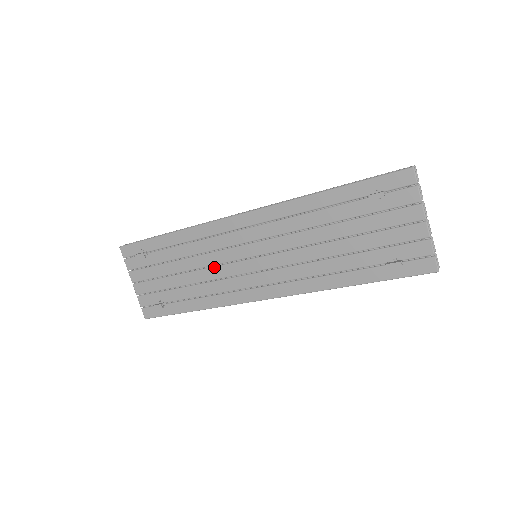
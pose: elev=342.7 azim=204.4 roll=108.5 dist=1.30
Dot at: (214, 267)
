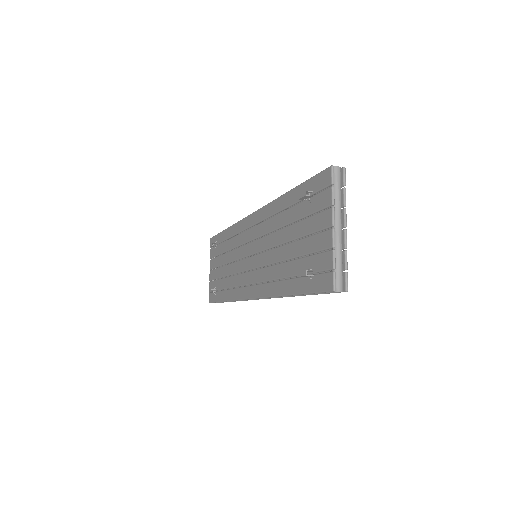
Dot at: (236, 262)
